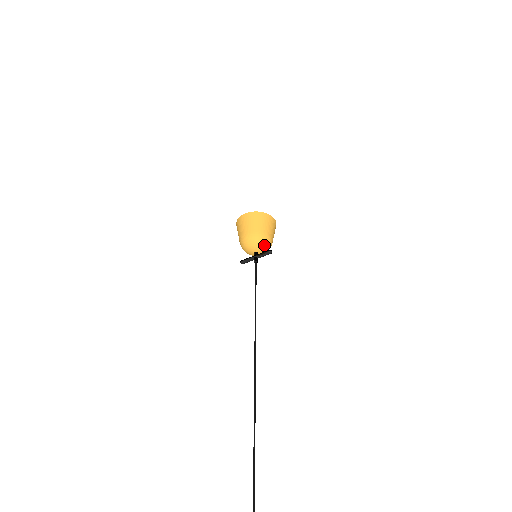
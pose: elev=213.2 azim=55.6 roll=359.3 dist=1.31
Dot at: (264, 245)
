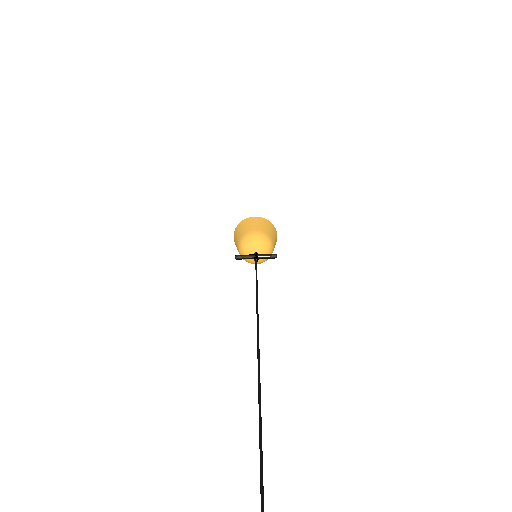
Dot at: (268, 250)
